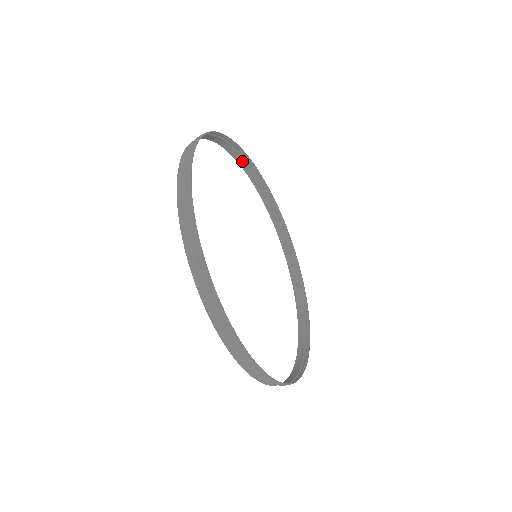
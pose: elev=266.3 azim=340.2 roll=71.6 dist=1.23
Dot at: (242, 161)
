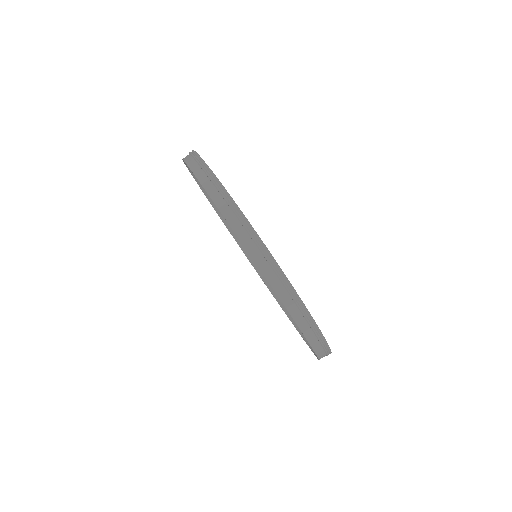
Dot at: occluded
